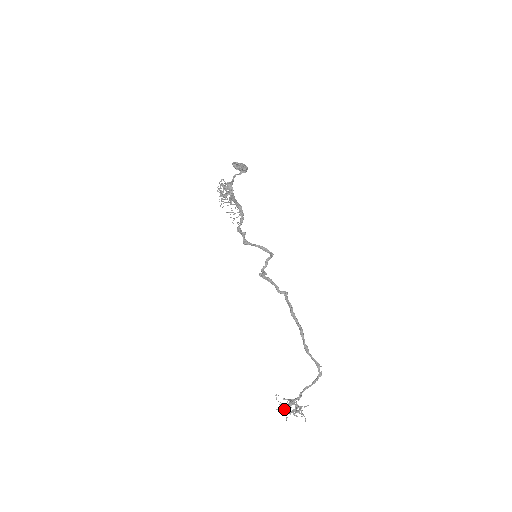
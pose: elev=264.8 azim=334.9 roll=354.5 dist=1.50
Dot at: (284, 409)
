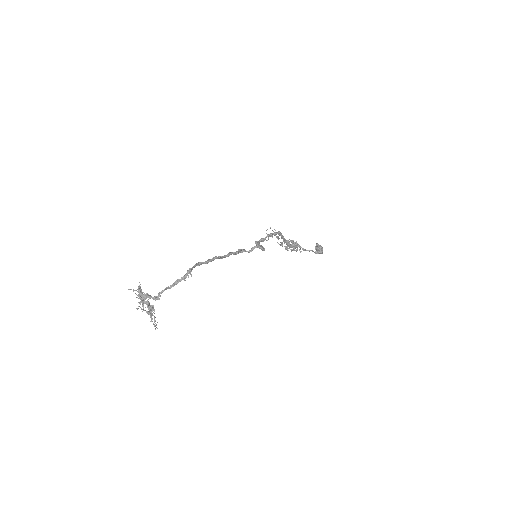
Dot at: (138, 289)
